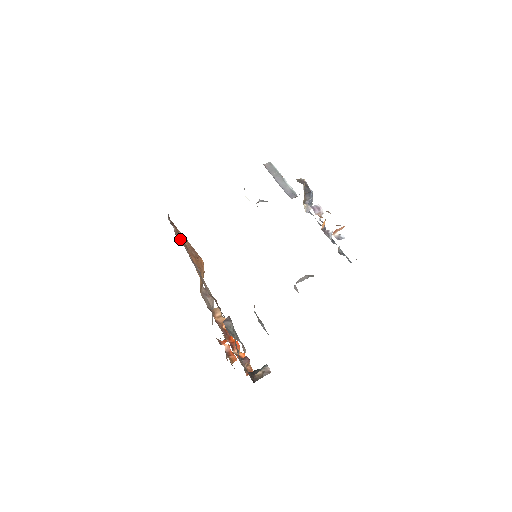
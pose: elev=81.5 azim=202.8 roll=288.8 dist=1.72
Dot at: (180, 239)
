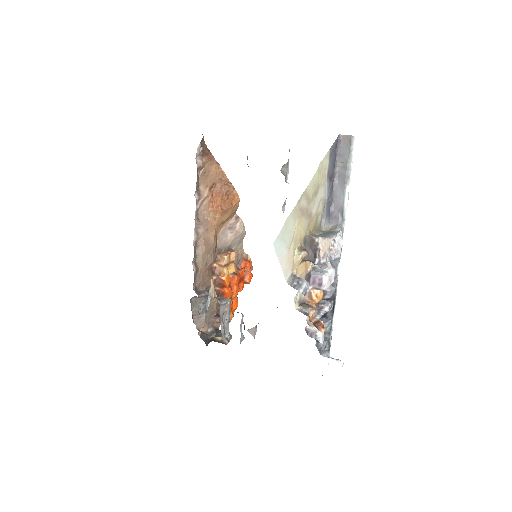
Dot at: (205, 177)
